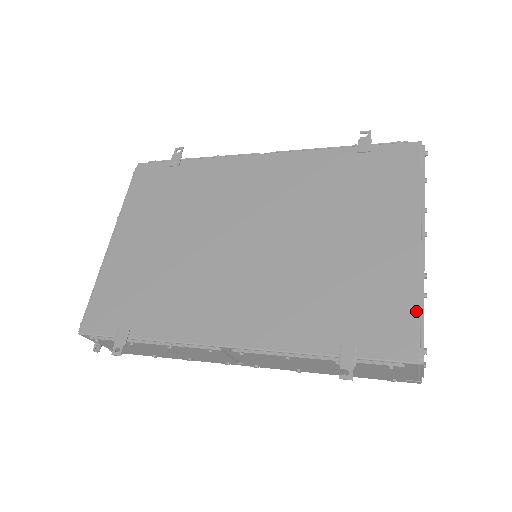
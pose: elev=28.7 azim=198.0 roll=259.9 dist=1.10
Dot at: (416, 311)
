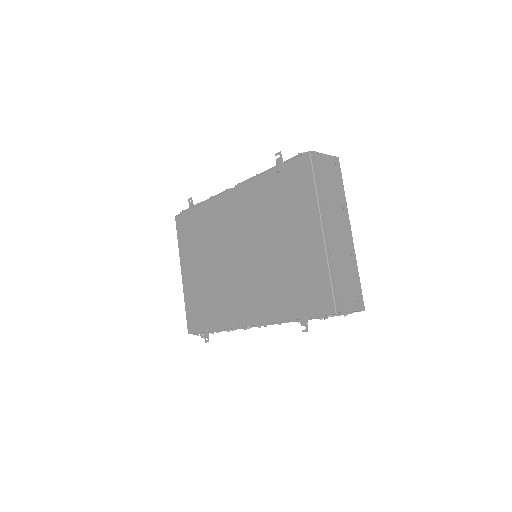
Dot at: (329, 281)
